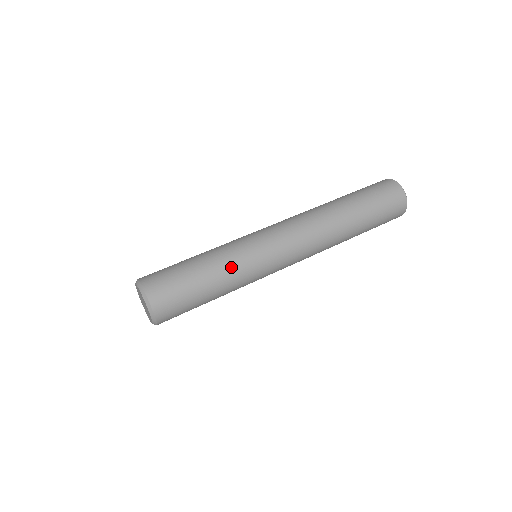
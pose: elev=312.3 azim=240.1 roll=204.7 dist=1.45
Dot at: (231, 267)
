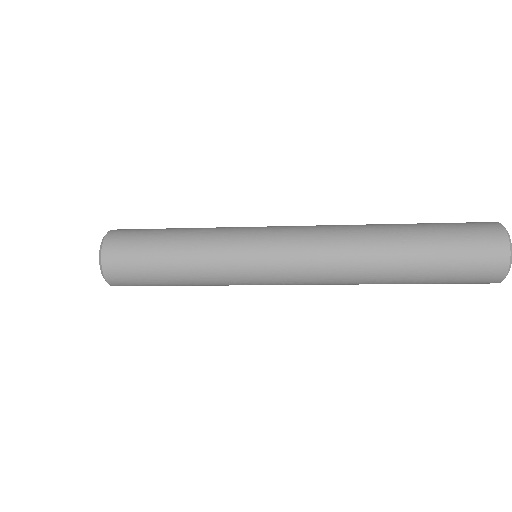
Dot at: (207, 240)
